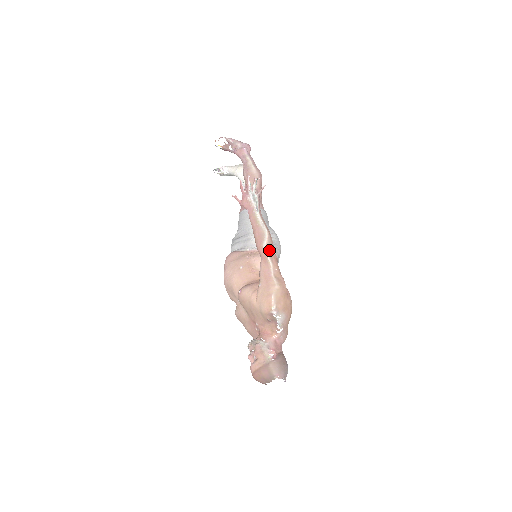
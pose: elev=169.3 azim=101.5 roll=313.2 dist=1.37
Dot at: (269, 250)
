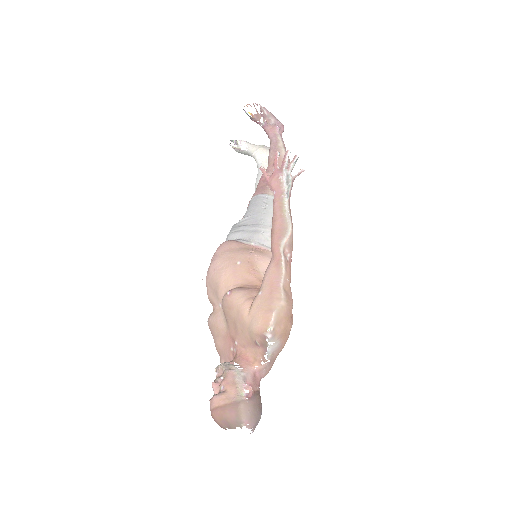
Dot at: (286, 252)
